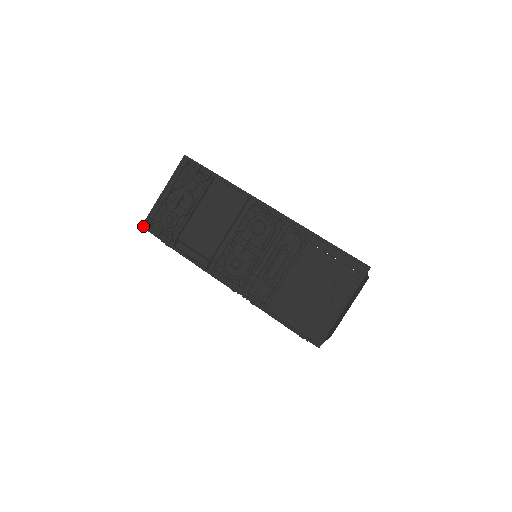
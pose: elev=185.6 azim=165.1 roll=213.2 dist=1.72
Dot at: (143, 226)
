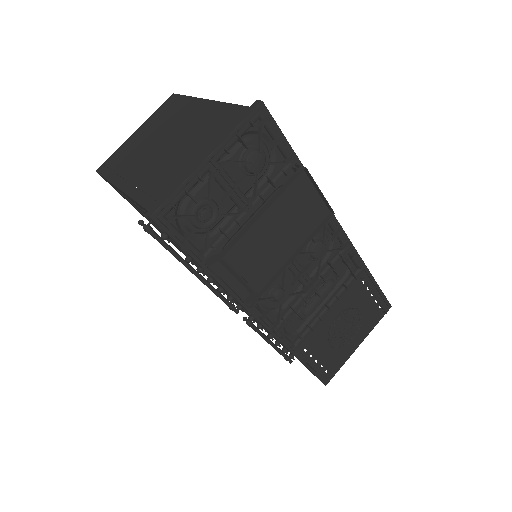
Dot at: (155, 217)
